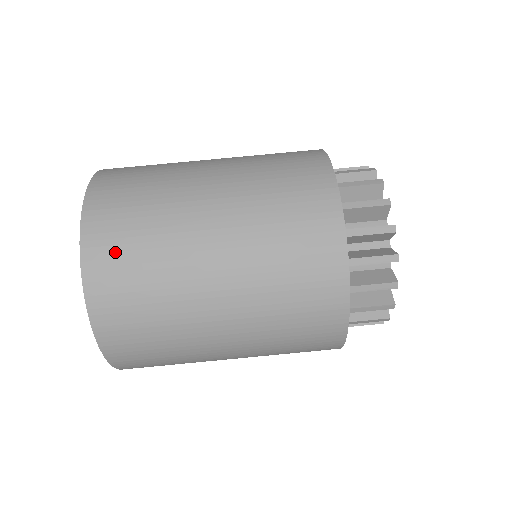
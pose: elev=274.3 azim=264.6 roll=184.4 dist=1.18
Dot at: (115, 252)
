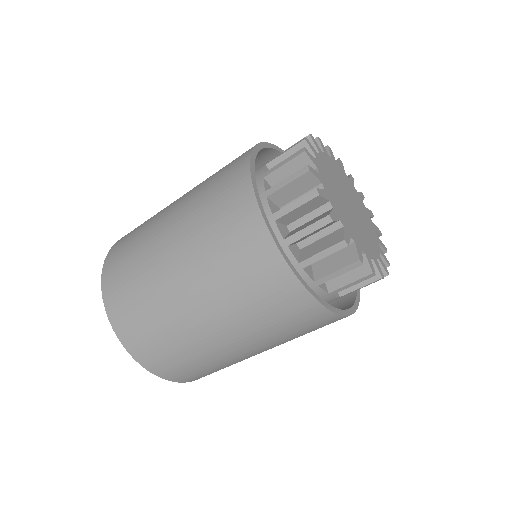
Dot at: (134, 327)
